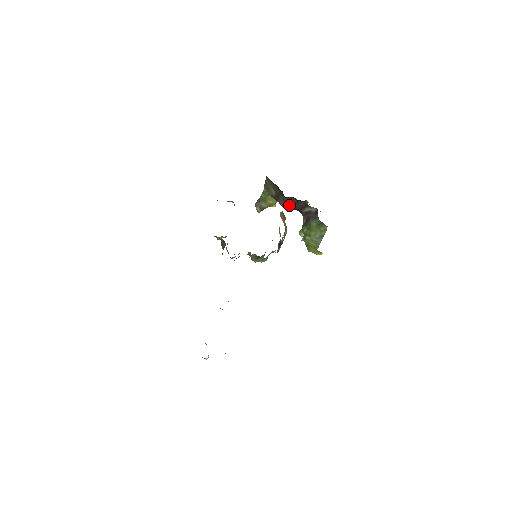
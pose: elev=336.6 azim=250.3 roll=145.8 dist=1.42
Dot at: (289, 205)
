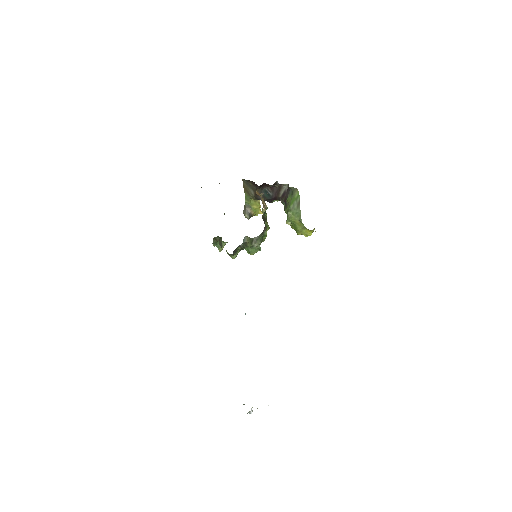
Dot at: (267, 196)
